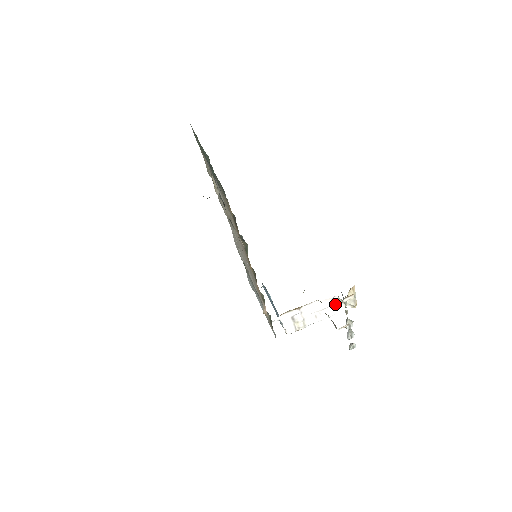
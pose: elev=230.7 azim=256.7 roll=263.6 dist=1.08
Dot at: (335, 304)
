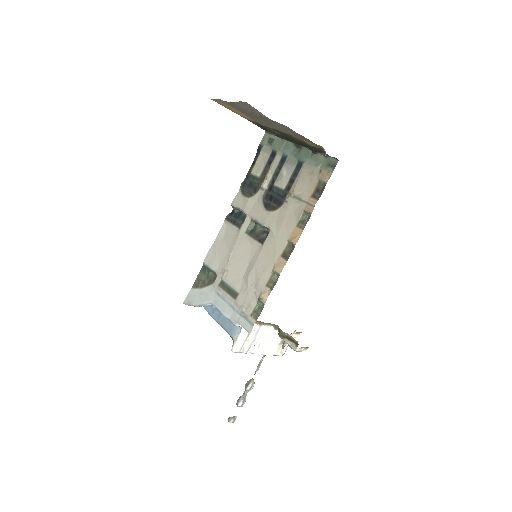
Dot at: (276, 341)
